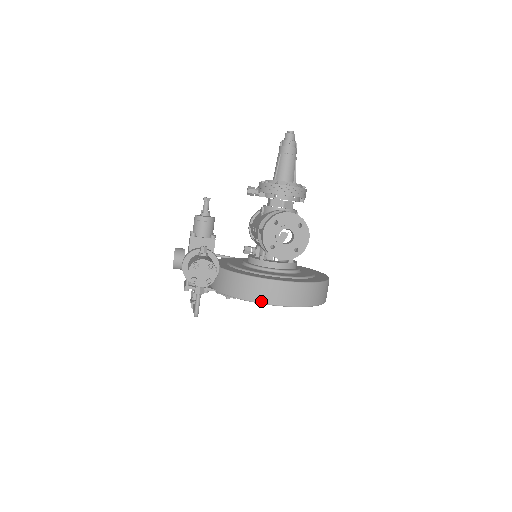
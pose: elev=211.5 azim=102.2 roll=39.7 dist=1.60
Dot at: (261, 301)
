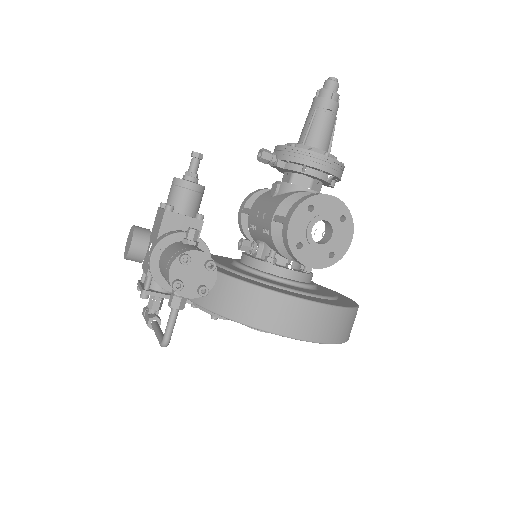
Dot at: (275, 330)
